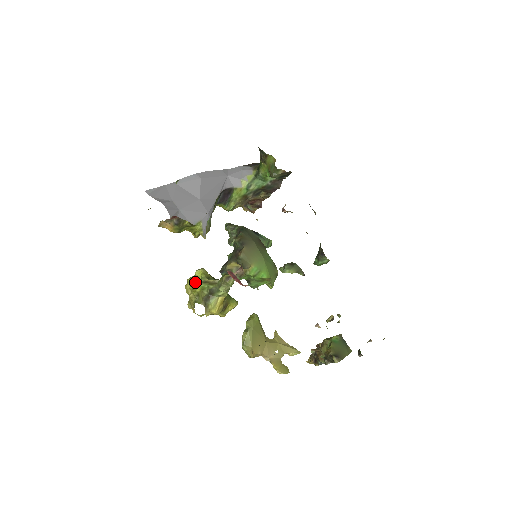
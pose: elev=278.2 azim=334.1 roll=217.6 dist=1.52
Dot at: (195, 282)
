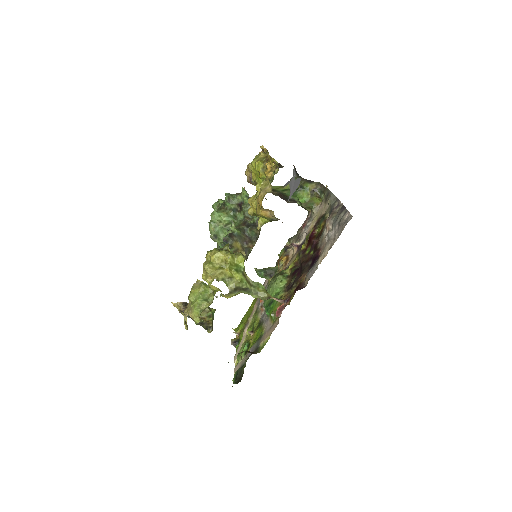
Dot at: (234, 263)
